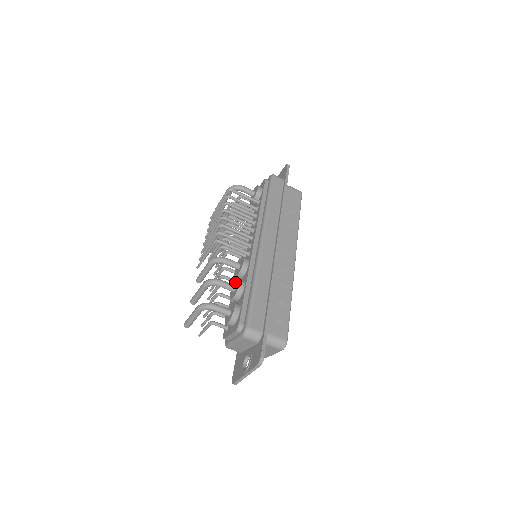
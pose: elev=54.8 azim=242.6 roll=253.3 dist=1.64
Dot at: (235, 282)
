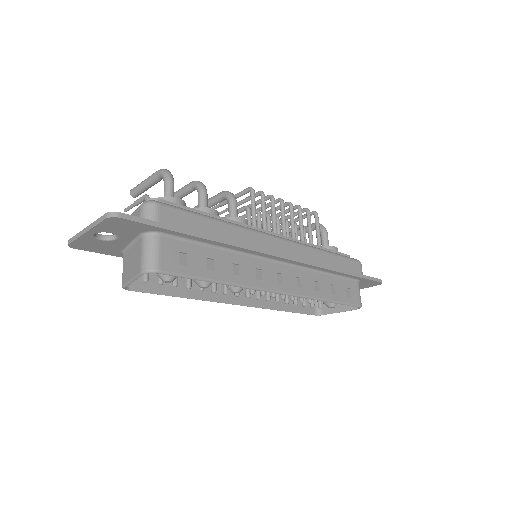
Dot at: occluded
